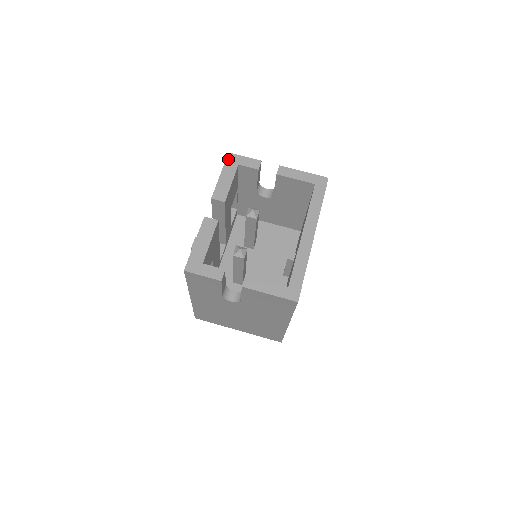
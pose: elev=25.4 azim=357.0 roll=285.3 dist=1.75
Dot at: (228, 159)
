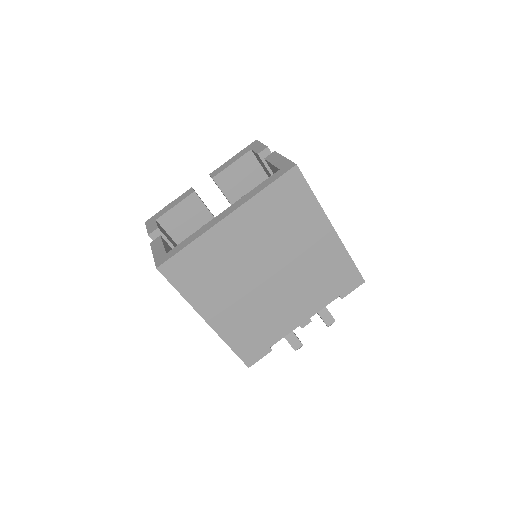
Dot at: (250, 145)
